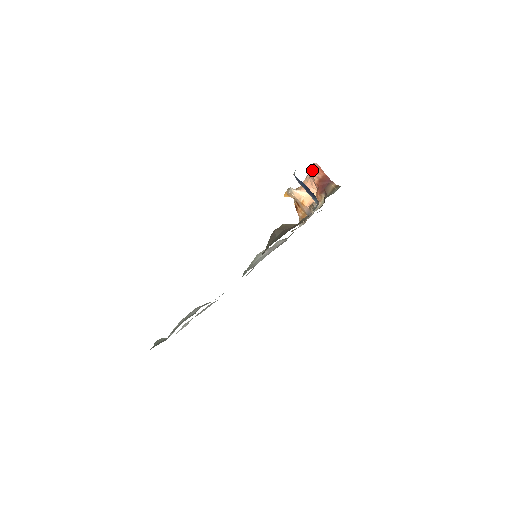
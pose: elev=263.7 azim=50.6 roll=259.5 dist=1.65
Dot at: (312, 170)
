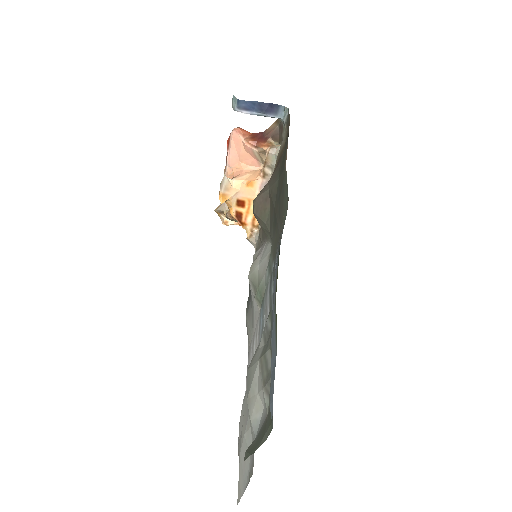
Dot at: (232, 145)
